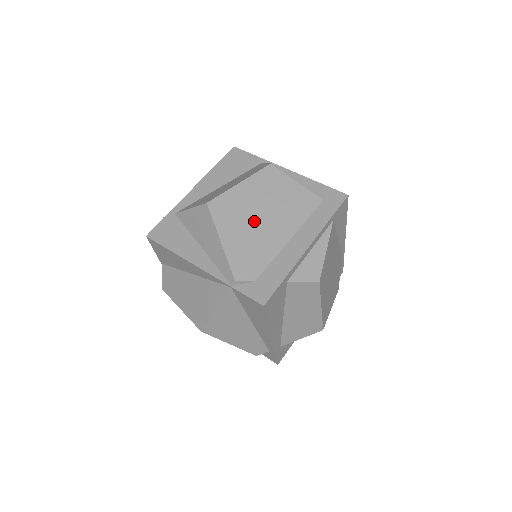
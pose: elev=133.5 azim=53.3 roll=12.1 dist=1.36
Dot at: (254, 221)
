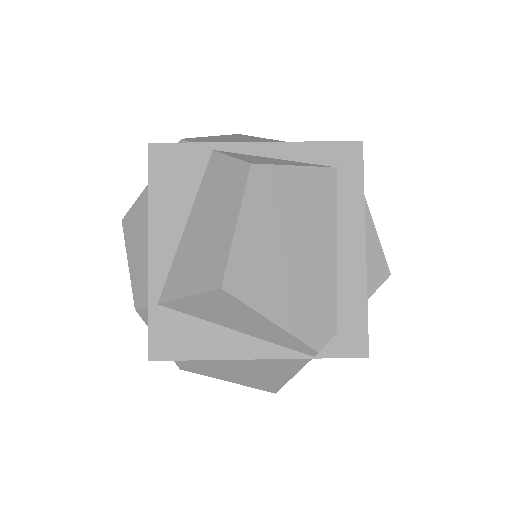
Dot at: (288, 263)
